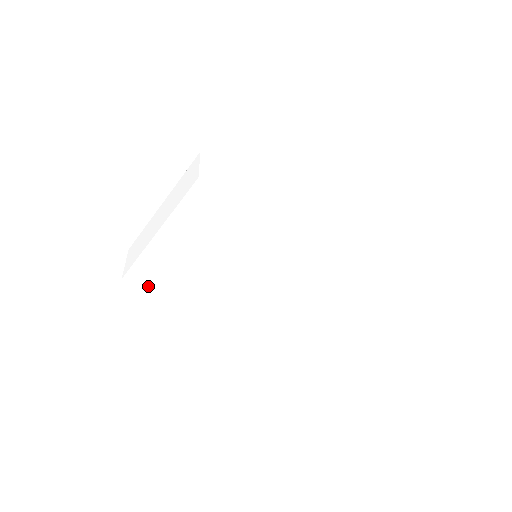
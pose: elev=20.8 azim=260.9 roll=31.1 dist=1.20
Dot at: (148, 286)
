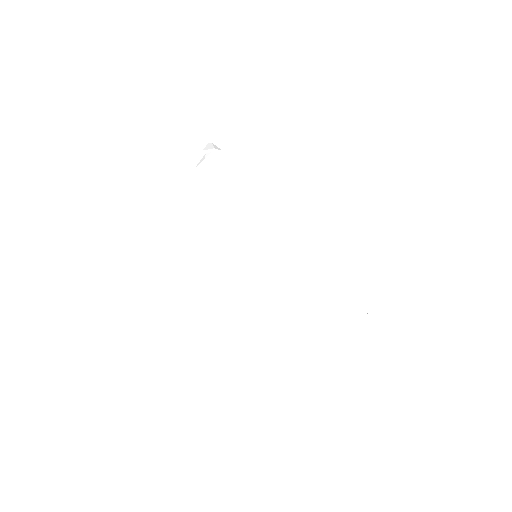
Dot at: (141, 290)
